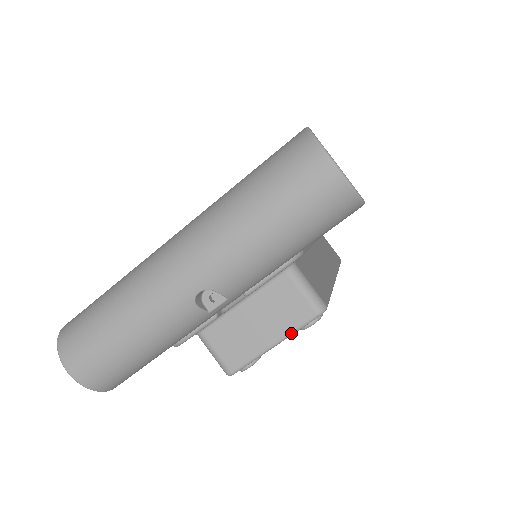
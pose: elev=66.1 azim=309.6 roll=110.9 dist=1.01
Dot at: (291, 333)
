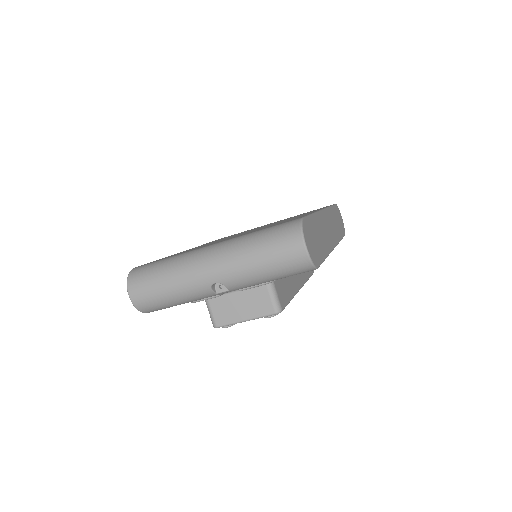
Dot at: (257, 318)
